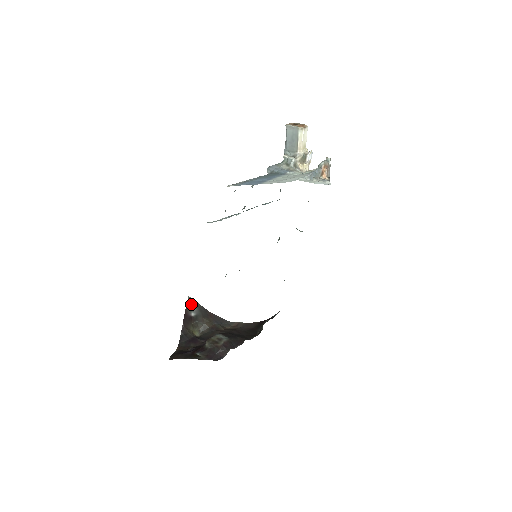
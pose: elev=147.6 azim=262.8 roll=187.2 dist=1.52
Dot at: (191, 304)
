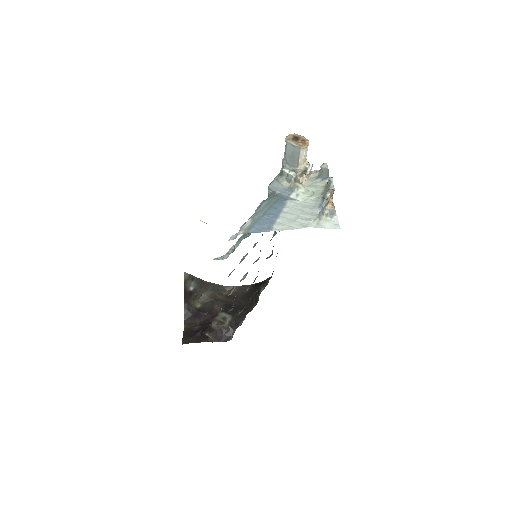
Dot at: (188, 279)
